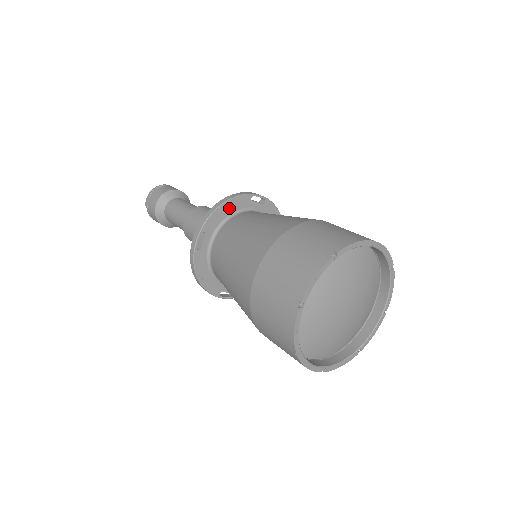
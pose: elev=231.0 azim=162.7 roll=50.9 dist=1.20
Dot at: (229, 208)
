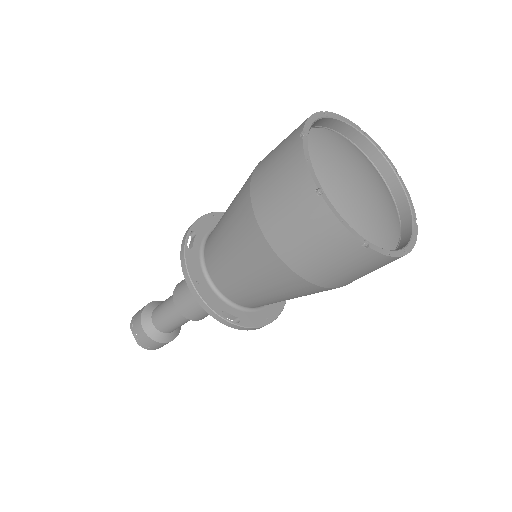
Dot at: (219, 220)
